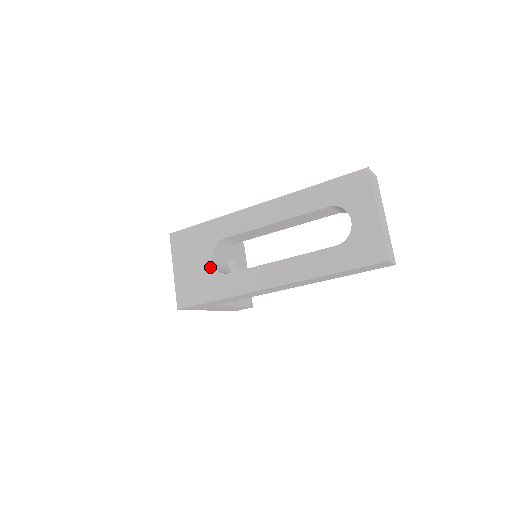
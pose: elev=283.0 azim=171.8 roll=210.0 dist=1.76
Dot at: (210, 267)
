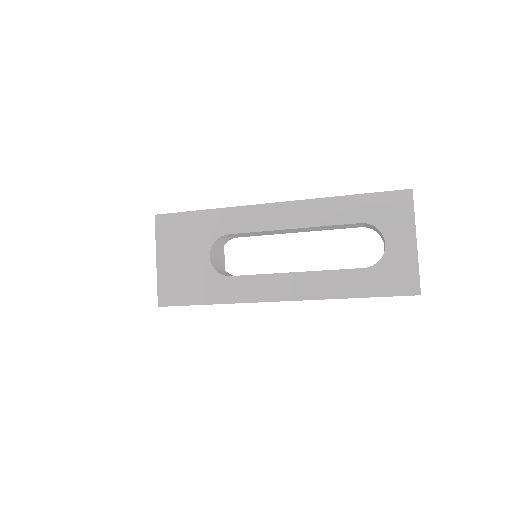
Dot at: (206, 265)
